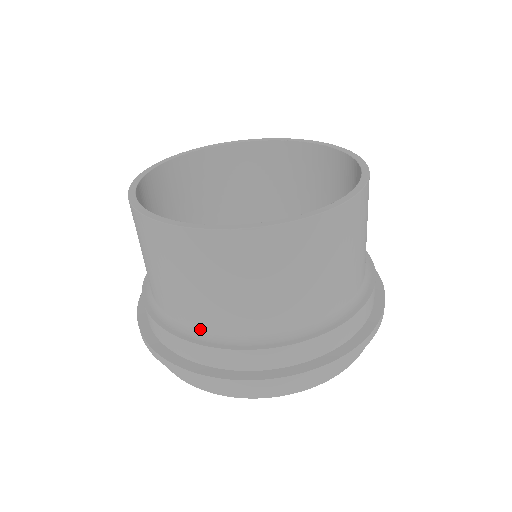
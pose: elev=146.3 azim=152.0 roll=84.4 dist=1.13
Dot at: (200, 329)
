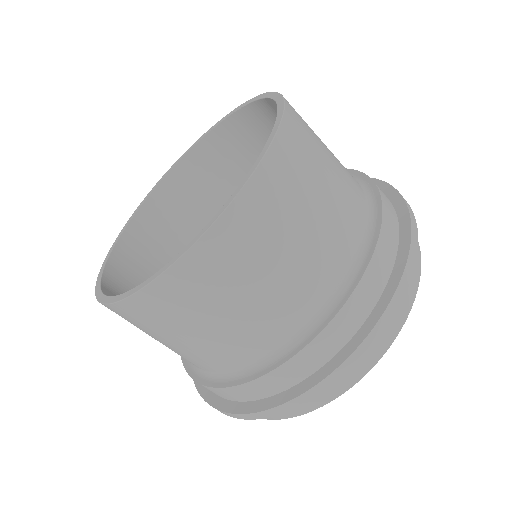
Dot at: (310, 317)
